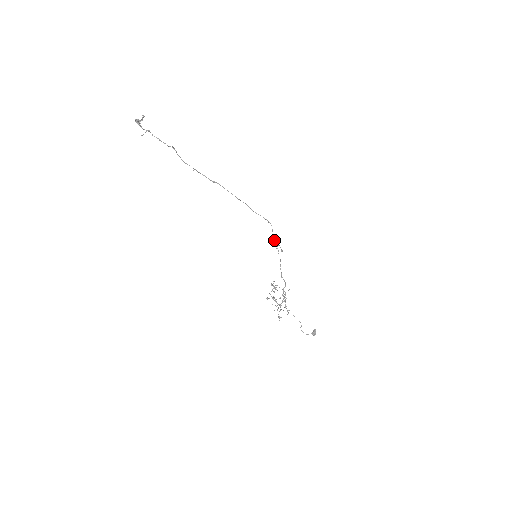
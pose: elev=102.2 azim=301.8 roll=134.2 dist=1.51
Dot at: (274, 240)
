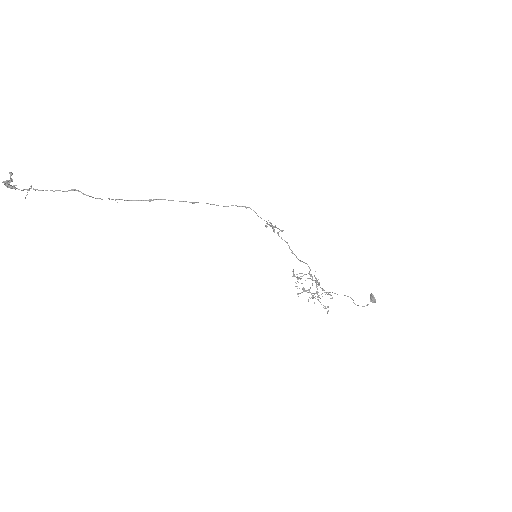
Dot at: occluded
